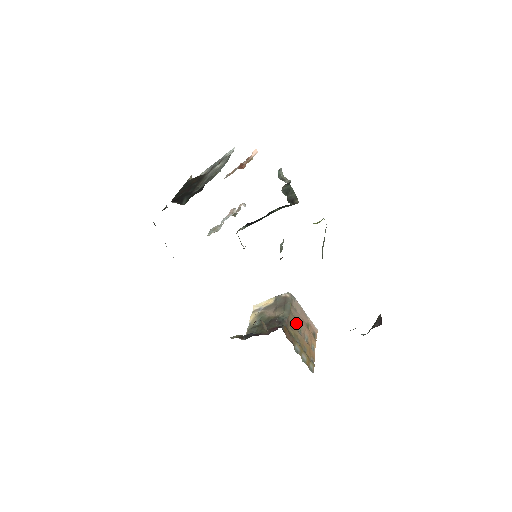
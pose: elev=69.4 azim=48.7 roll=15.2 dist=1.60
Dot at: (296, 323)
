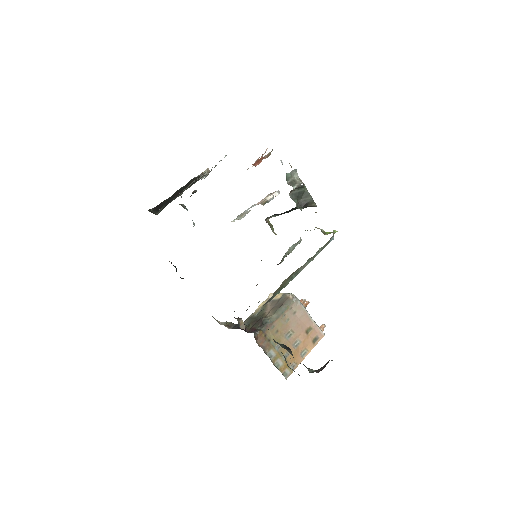
Dot at: (286, 327)
